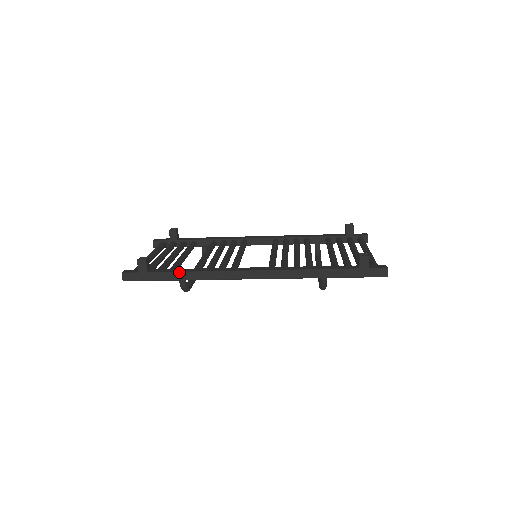
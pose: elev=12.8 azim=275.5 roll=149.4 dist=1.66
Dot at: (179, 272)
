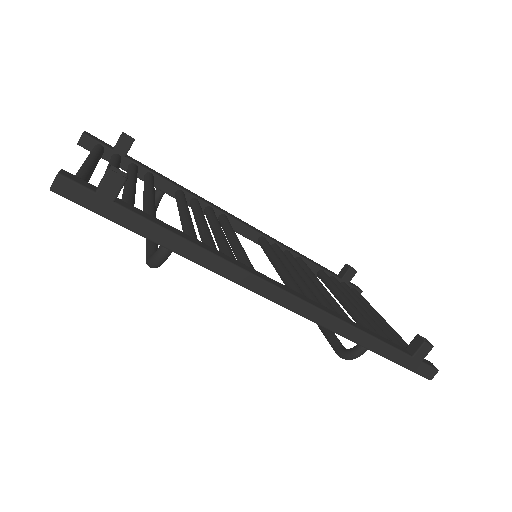
Dot at: (174, 233)
